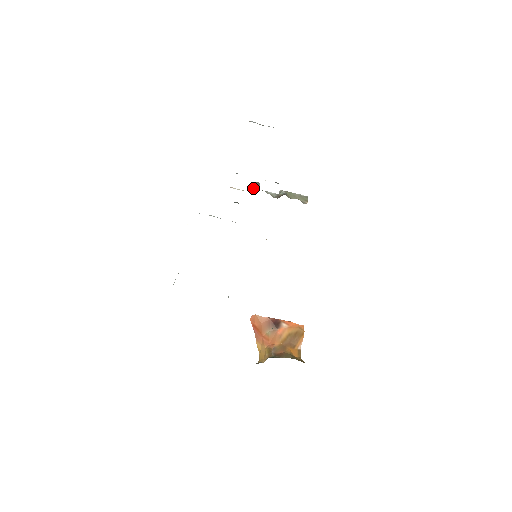
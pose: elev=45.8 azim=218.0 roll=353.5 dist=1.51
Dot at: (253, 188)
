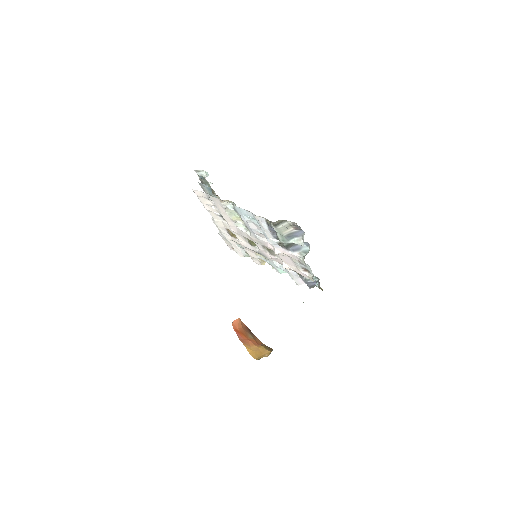
Dot at: occluded
